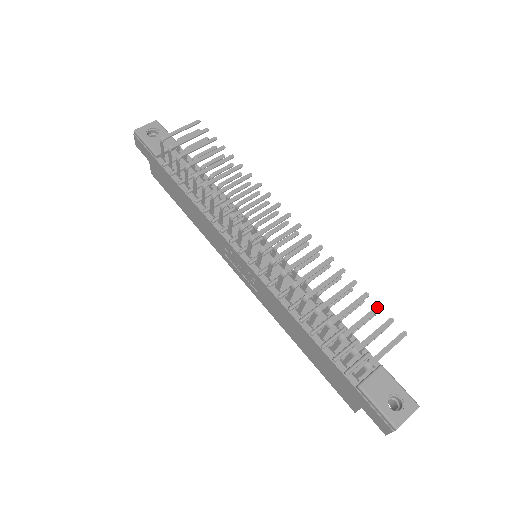
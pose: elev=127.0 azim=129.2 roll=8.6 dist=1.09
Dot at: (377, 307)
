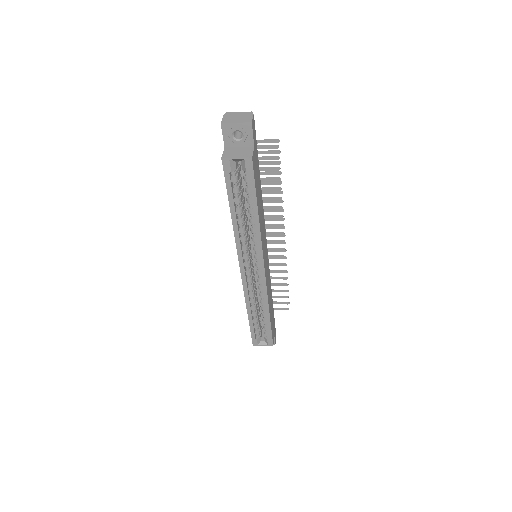
Dot at: (278, 163)
